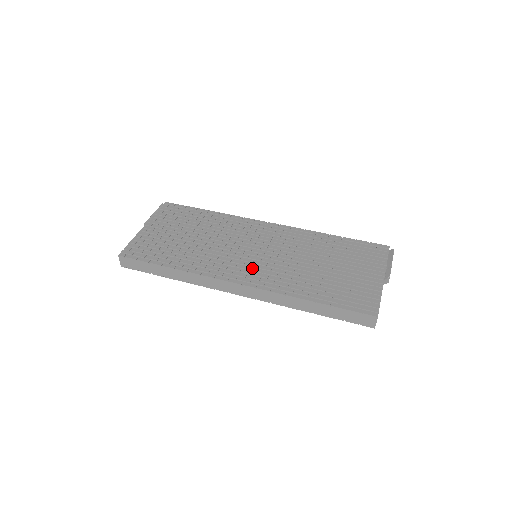
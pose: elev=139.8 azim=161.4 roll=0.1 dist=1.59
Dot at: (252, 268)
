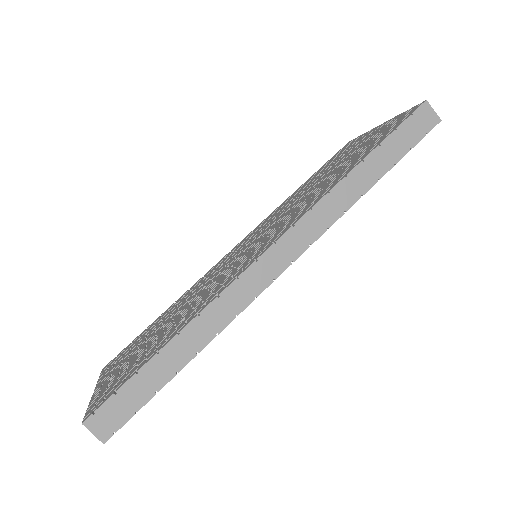
Dot at: (264, 241)
